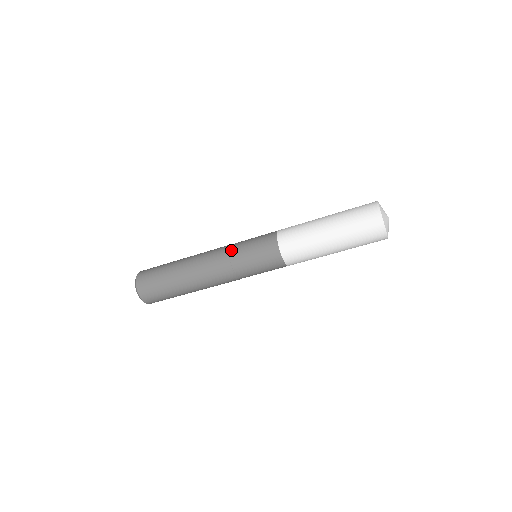
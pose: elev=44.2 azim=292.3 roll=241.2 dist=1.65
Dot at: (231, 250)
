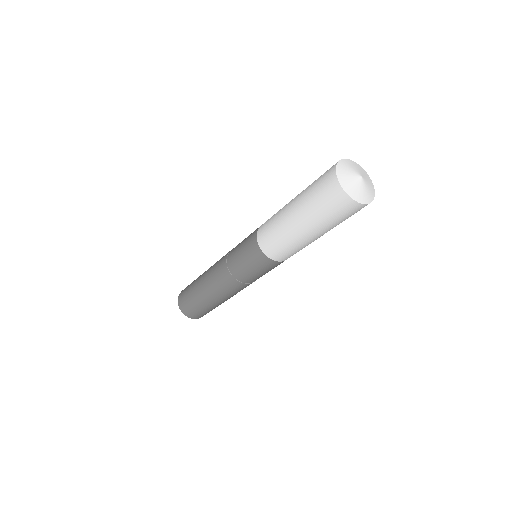
Dot at: (228, 261)
